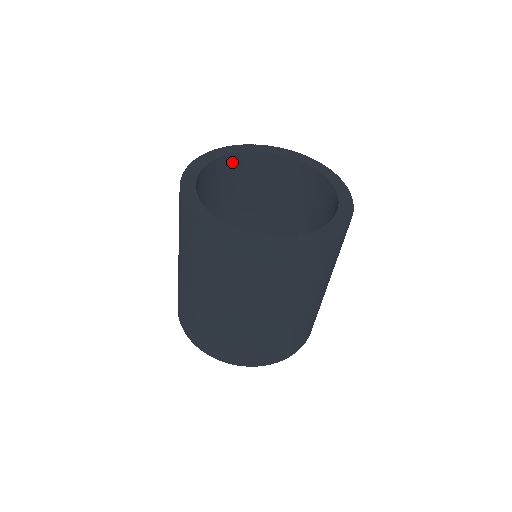
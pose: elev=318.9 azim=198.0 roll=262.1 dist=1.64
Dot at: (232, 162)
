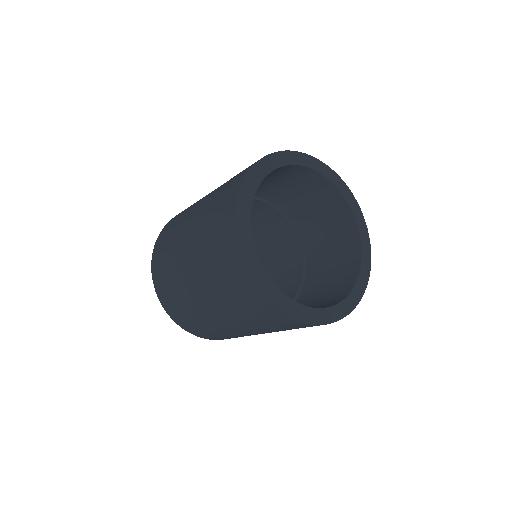
Dot at: occluded
